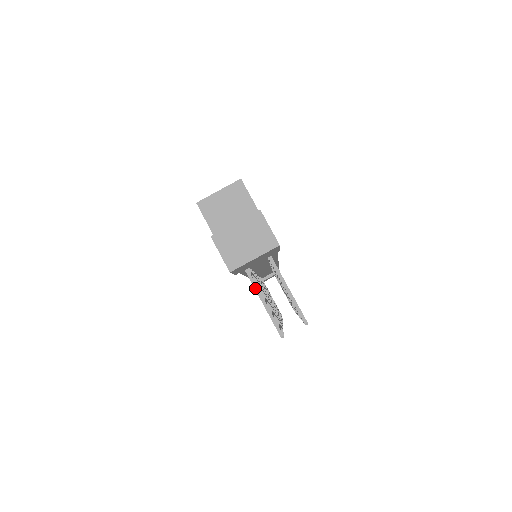
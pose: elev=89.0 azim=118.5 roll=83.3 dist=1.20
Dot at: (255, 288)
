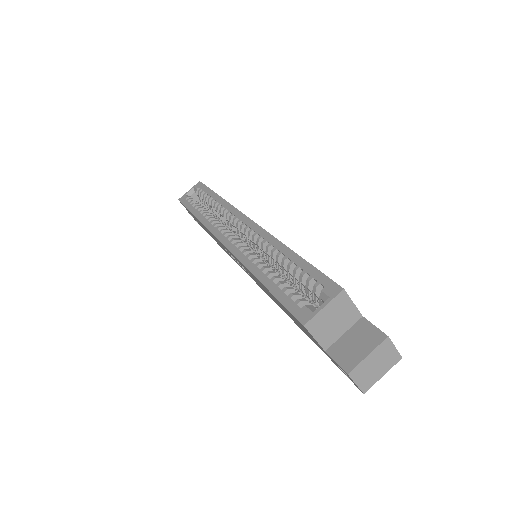
Dot at: occluded
